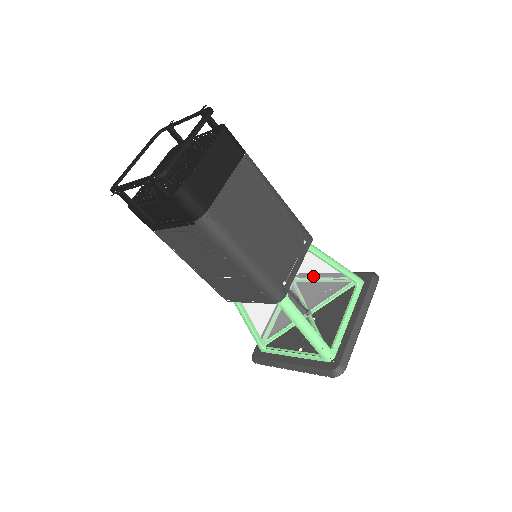
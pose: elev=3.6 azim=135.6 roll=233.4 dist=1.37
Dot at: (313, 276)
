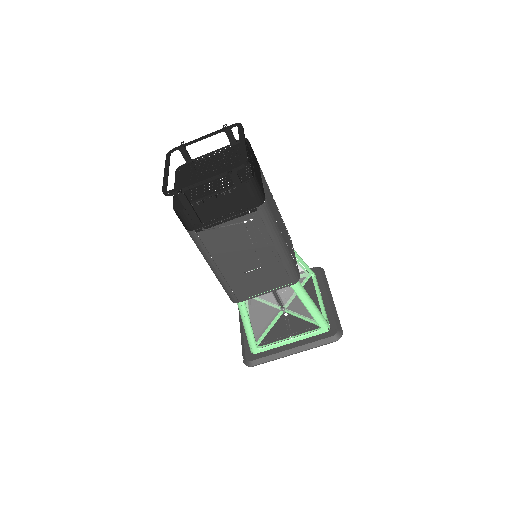
Dot at: occluded
